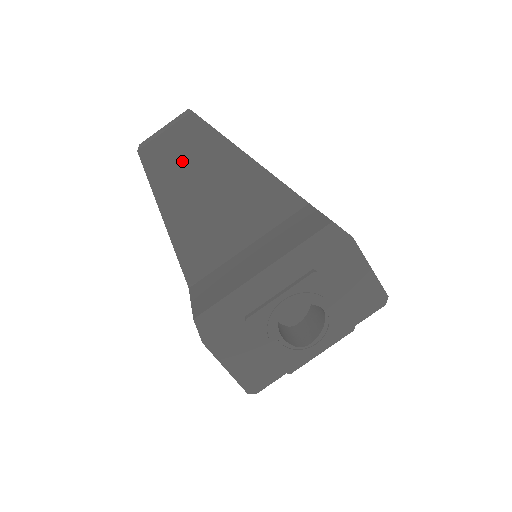
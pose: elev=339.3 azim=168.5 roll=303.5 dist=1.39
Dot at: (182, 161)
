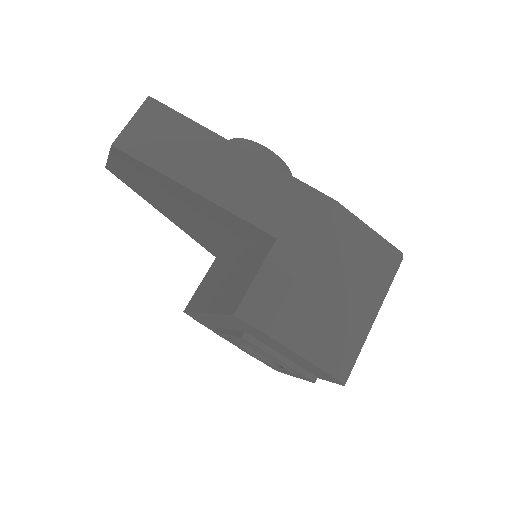
Dot at: (139, 180)
